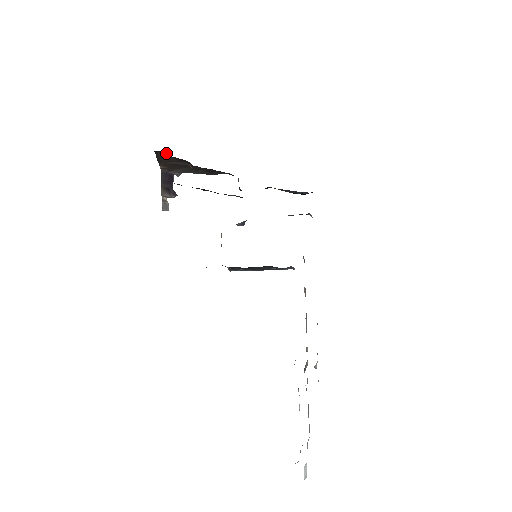
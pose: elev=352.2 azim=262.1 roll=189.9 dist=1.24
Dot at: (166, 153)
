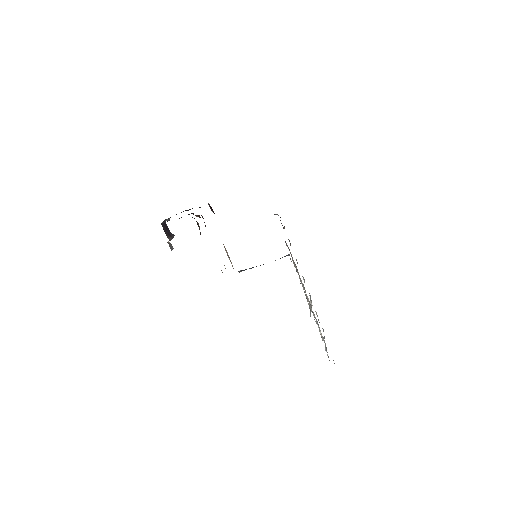
Dot at: occluded
